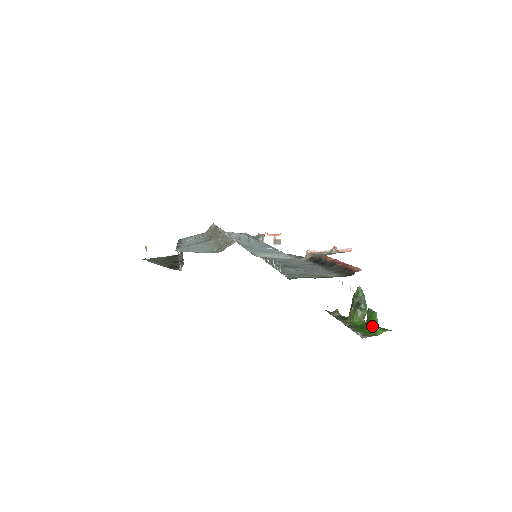
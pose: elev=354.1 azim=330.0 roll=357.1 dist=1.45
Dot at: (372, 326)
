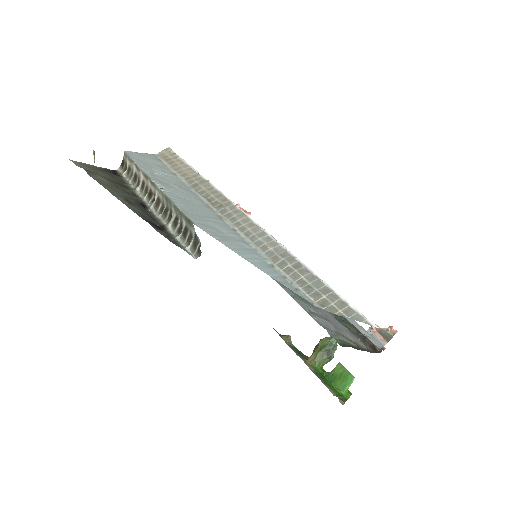
Dot at: (343, 387)
